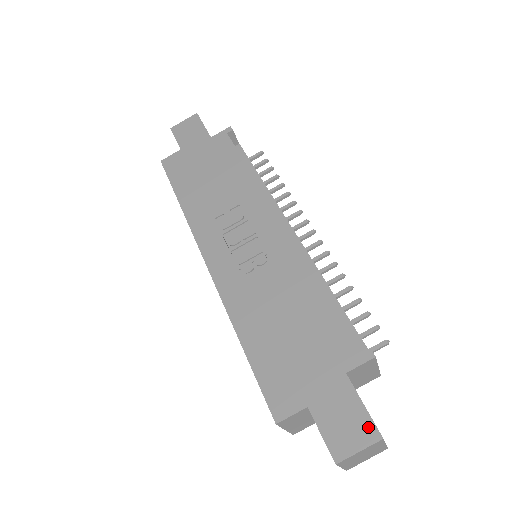
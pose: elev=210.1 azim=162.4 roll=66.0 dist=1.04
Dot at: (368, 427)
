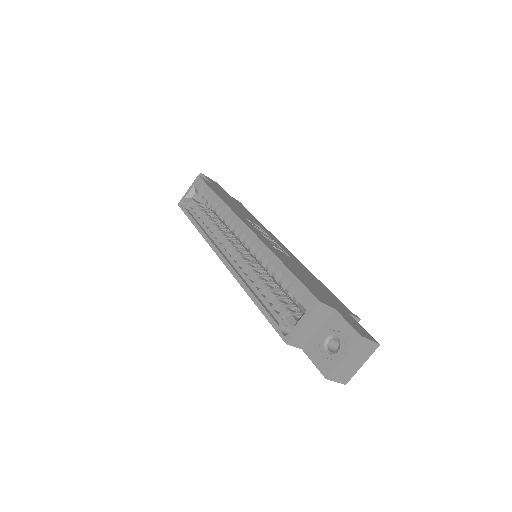
Dot at: (371, 336)
